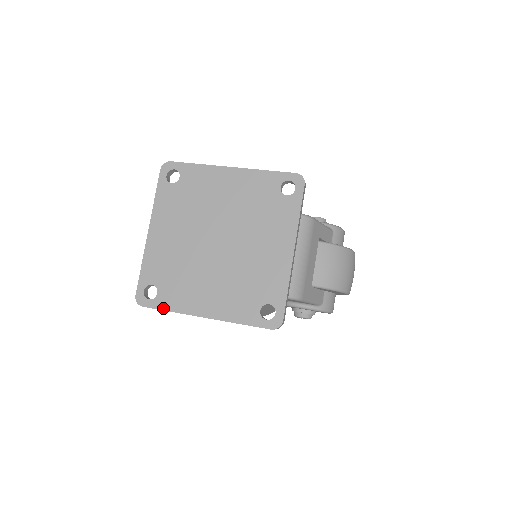
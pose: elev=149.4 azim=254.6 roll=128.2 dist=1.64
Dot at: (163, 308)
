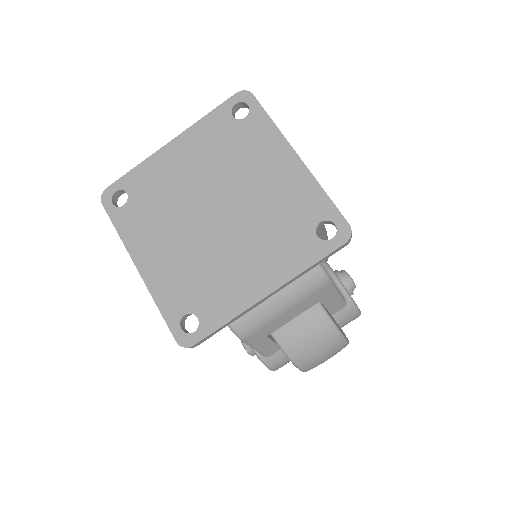
Dot at: (115, 223)
